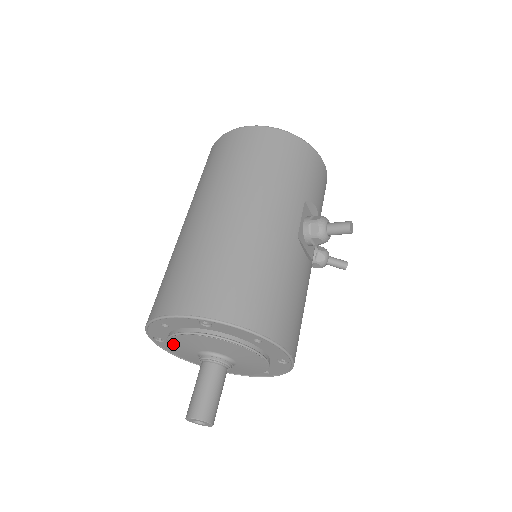
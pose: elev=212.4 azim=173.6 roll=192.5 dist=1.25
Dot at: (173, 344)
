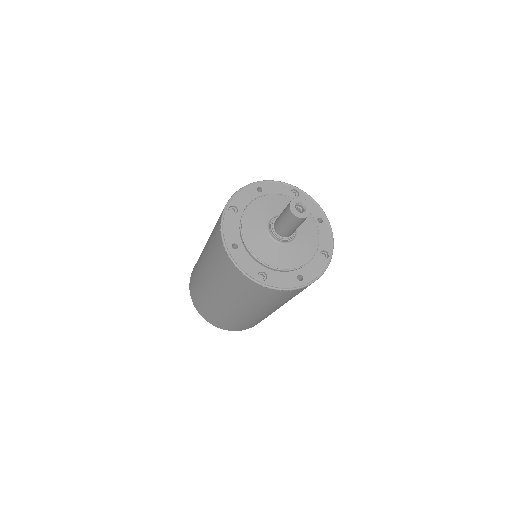
Dot at: (259, 254)
